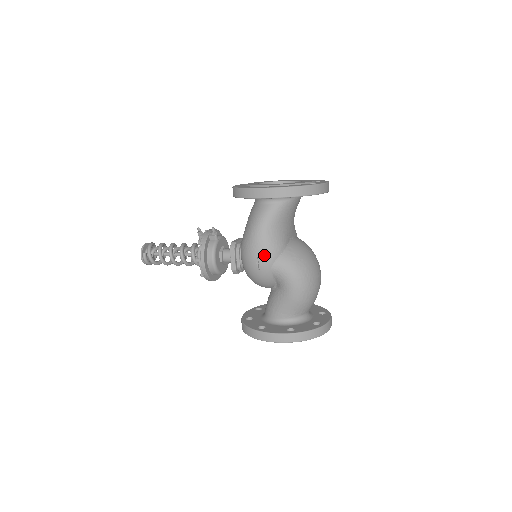
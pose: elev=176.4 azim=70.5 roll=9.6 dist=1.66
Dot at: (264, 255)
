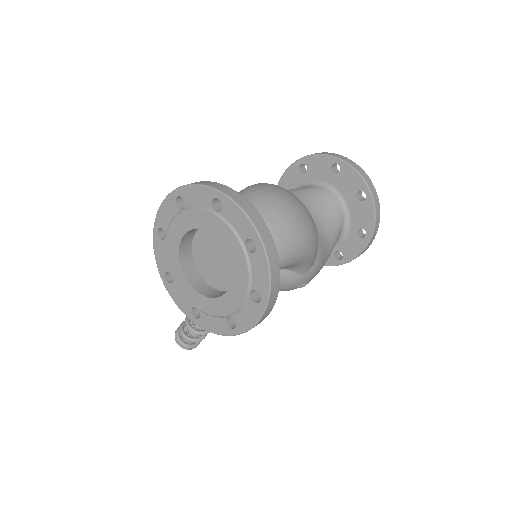
Dot at: occluded
